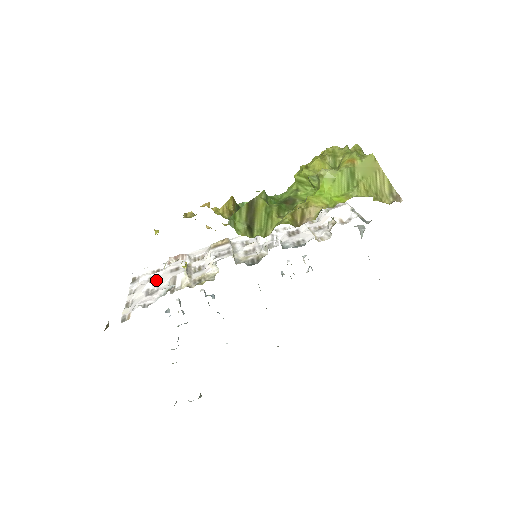
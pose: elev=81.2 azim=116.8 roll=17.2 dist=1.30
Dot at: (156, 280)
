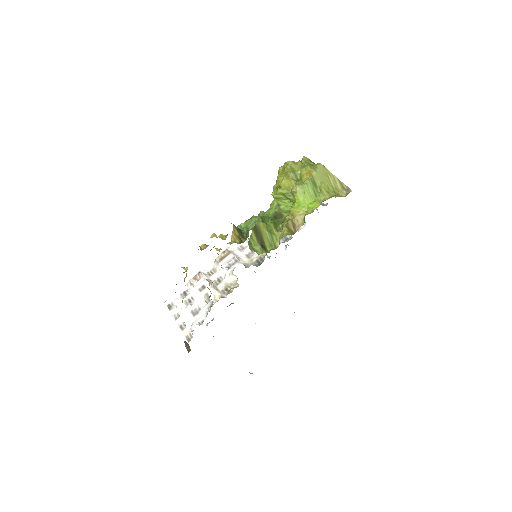
Dot at: (192, 301)
